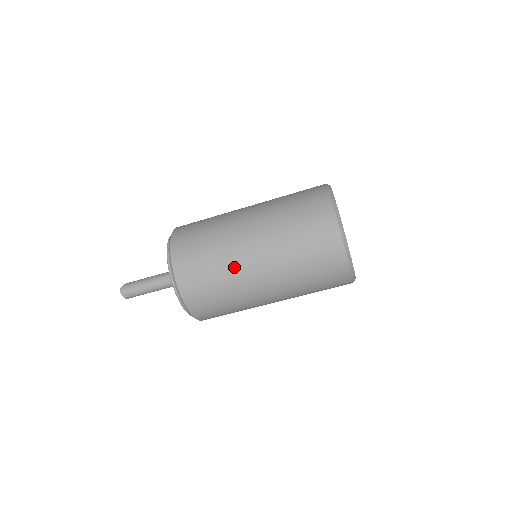
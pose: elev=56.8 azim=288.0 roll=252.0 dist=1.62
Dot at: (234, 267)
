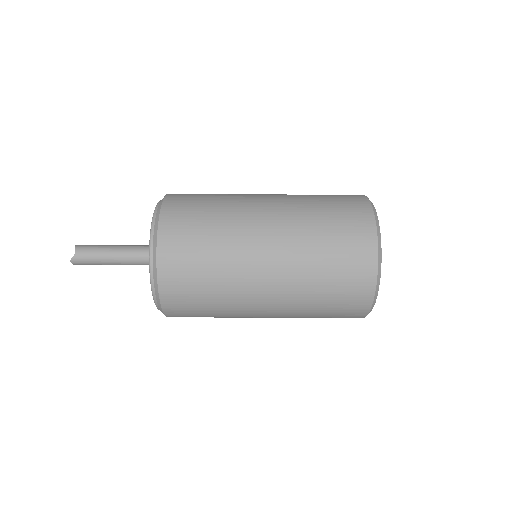
Dot at: (238, 313)
